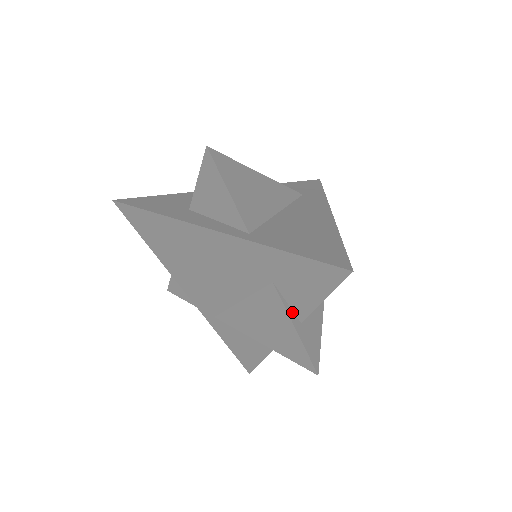
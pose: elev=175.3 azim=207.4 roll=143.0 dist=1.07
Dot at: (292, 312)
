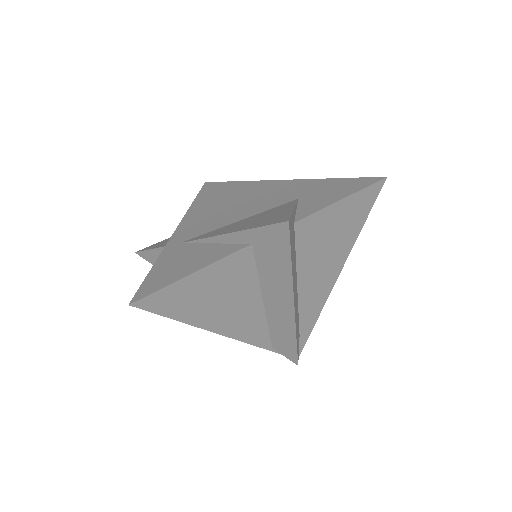
Dot at: (295, 213)
